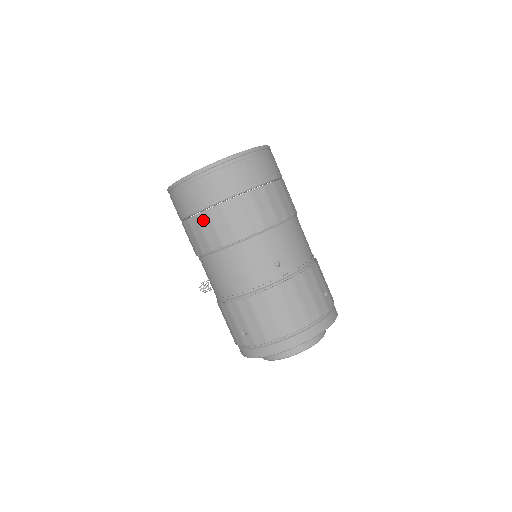
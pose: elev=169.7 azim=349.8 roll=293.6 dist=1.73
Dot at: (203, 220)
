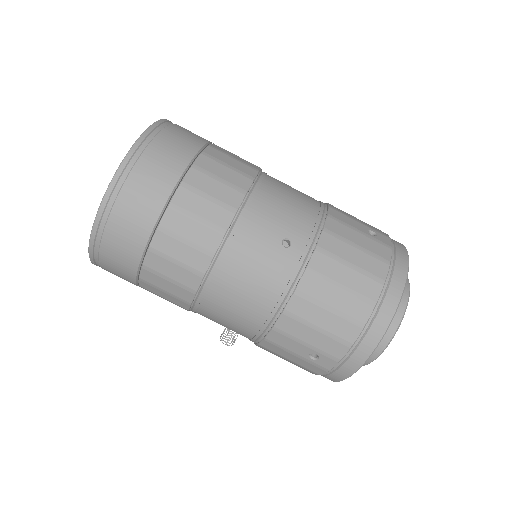
Dot at: (155, 264)
